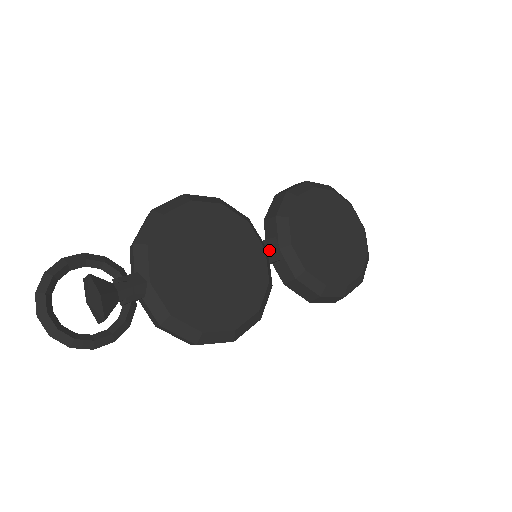
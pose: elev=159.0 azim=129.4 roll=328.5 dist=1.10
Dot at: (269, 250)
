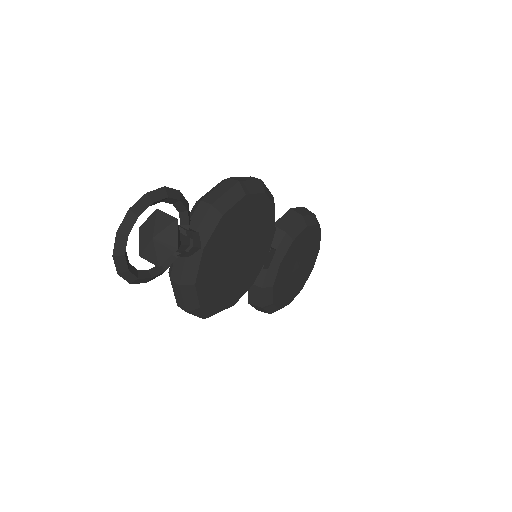
Dot at: (267, 258)
